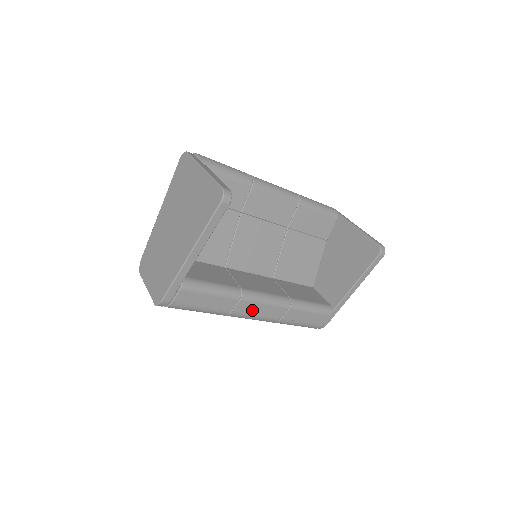
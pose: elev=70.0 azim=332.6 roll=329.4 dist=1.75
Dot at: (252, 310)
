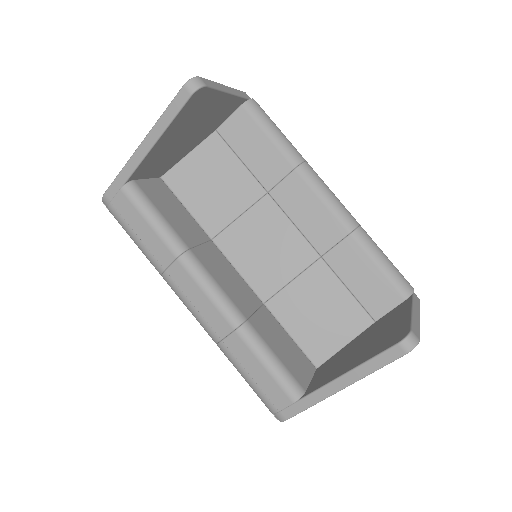
Dot at: (188, 289)
